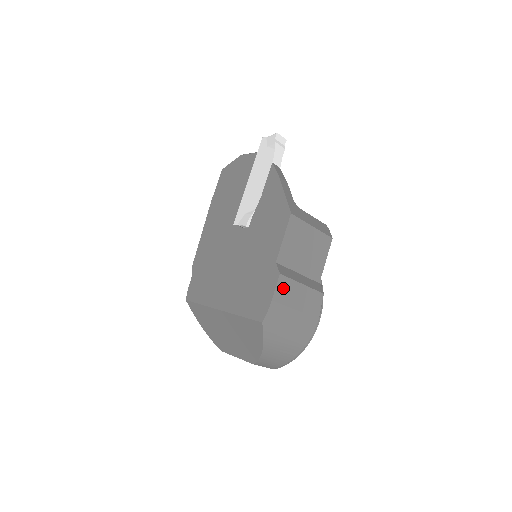
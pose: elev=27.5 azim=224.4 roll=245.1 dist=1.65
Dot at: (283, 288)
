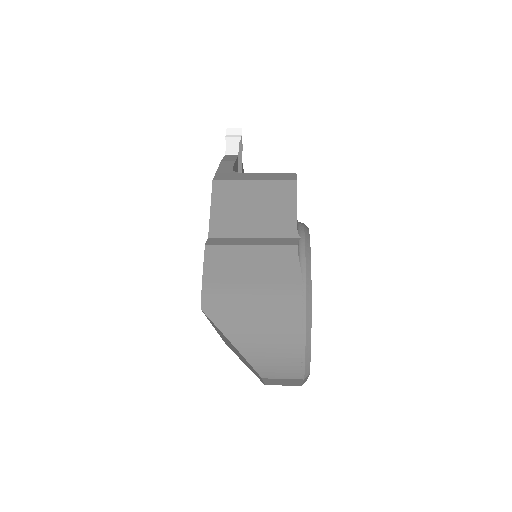
Dot at: (217, 259)
